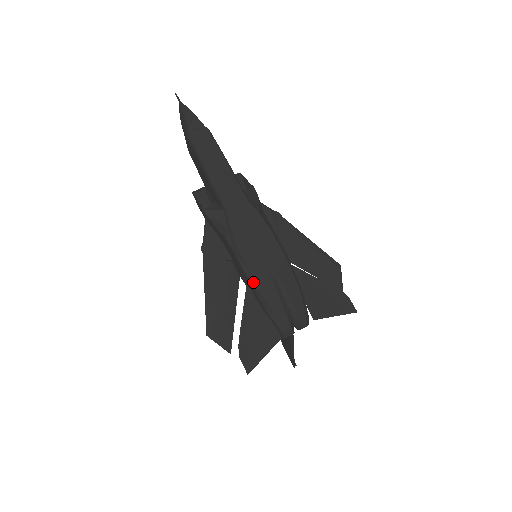
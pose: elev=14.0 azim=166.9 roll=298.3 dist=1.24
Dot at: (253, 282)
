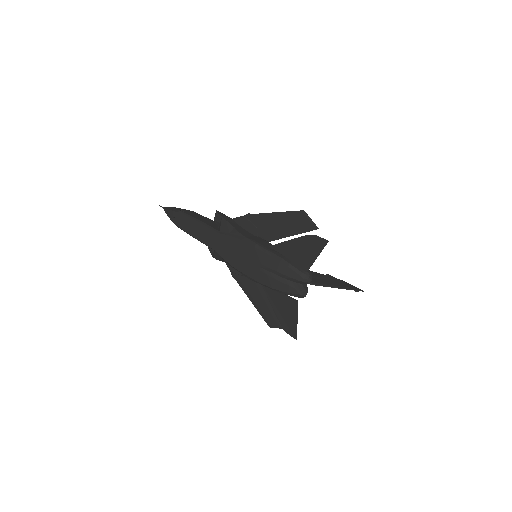
Dot at: (255, 281)
